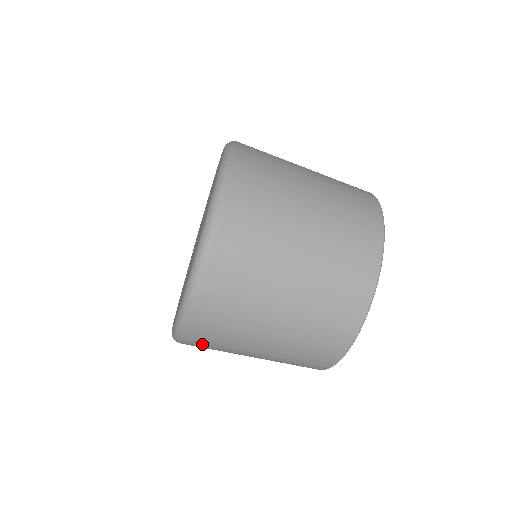
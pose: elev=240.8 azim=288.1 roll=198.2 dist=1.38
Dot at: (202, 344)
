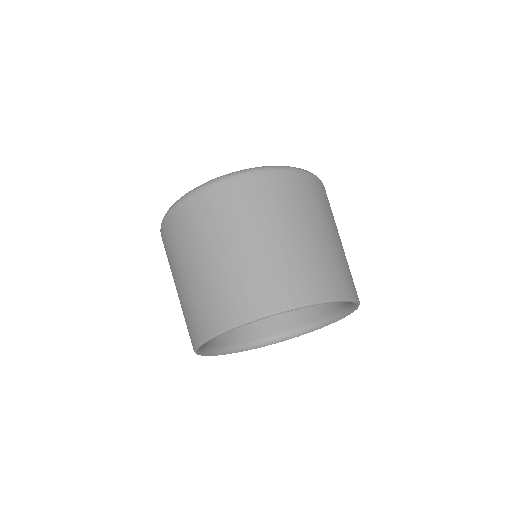
Dot at: (197, 211)
